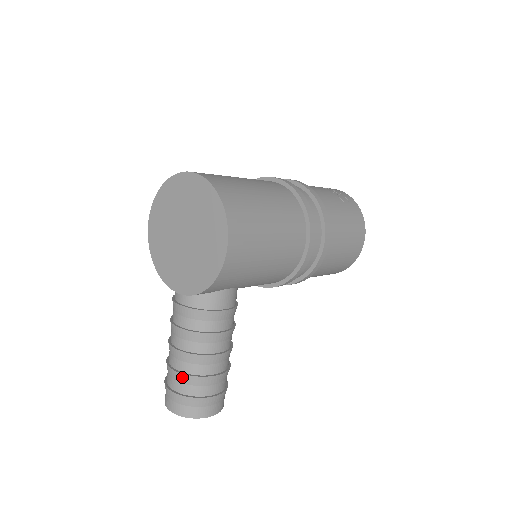
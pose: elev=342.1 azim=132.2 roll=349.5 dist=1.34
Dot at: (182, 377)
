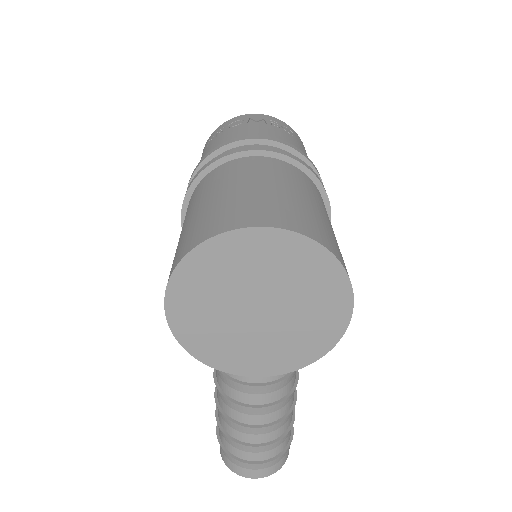
Dot at: (270, 447)
